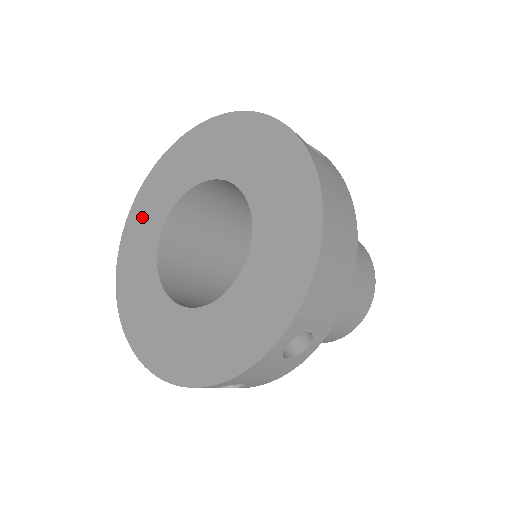
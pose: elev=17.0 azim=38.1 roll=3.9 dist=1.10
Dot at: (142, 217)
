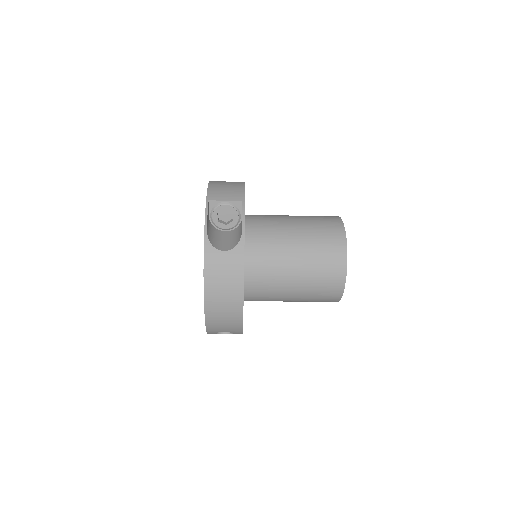
Dot at: occluded
